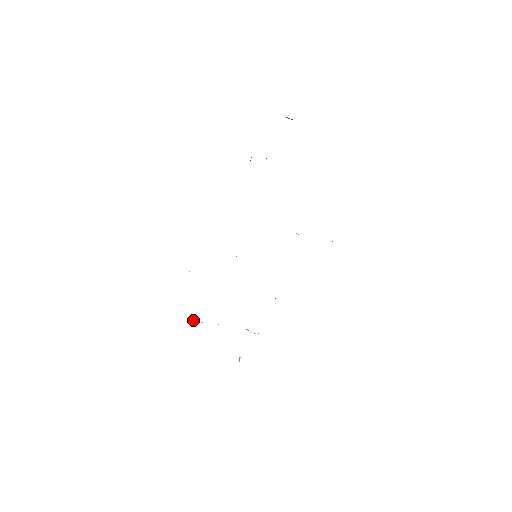
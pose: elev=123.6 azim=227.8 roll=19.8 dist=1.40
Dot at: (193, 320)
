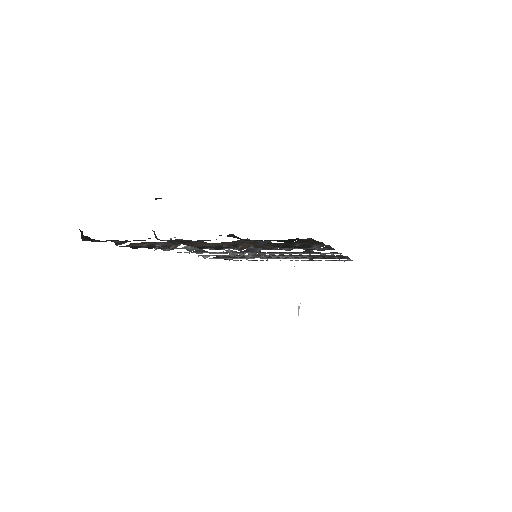
Dot at: occluded
